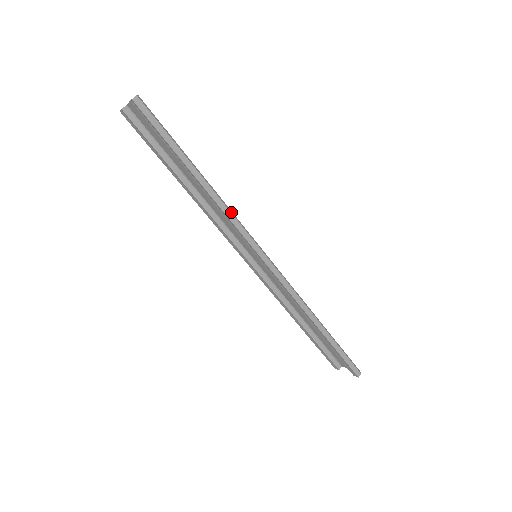
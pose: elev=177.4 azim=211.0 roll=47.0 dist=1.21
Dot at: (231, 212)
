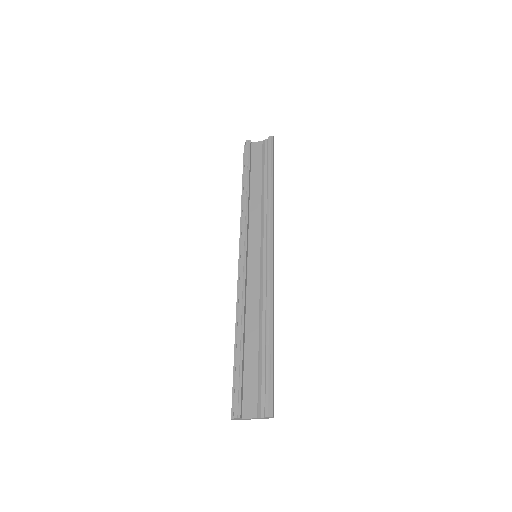
Dot at: occluded
